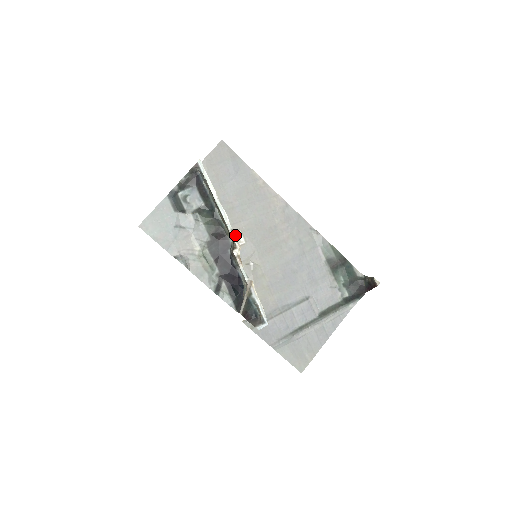
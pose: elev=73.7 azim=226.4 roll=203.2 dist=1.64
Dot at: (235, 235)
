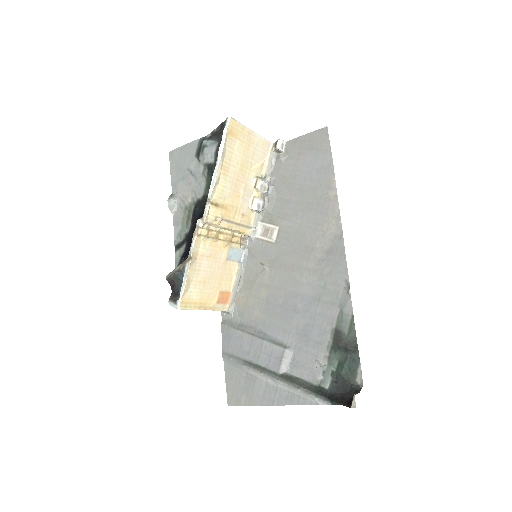
Dot at: (271, 228)
